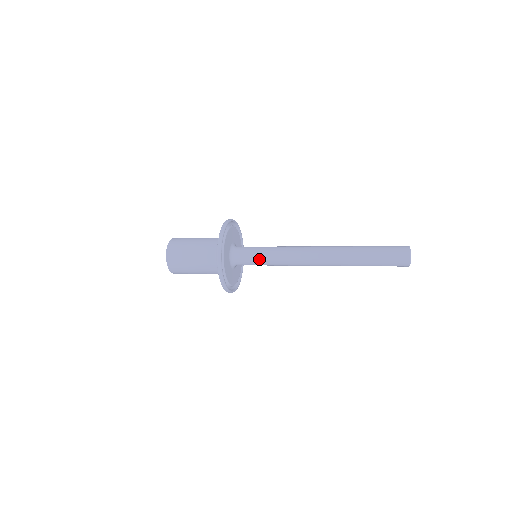
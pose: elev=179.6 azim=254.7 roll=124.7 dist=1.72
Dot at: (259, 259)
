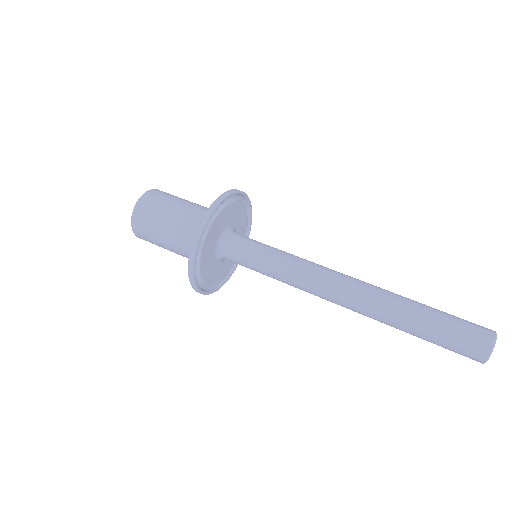
Dot at: (257, 262)
